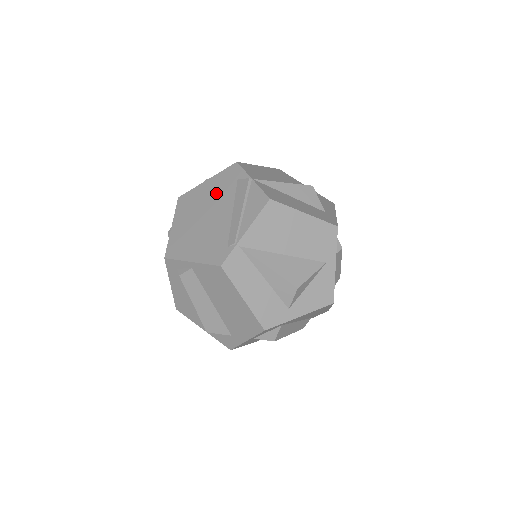
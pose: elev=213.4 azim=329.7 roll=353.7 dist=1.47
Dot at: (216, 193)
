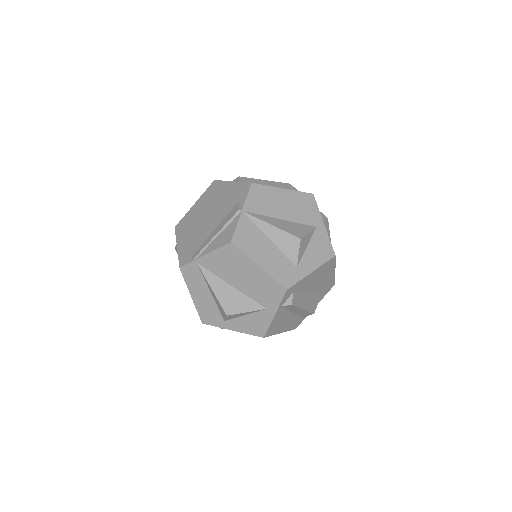
Dot at: (224, 201)
